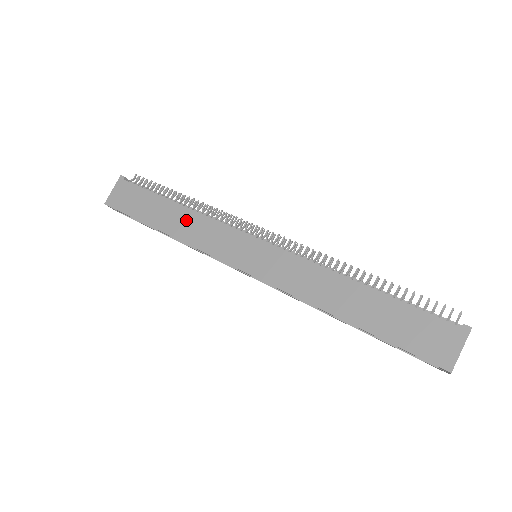
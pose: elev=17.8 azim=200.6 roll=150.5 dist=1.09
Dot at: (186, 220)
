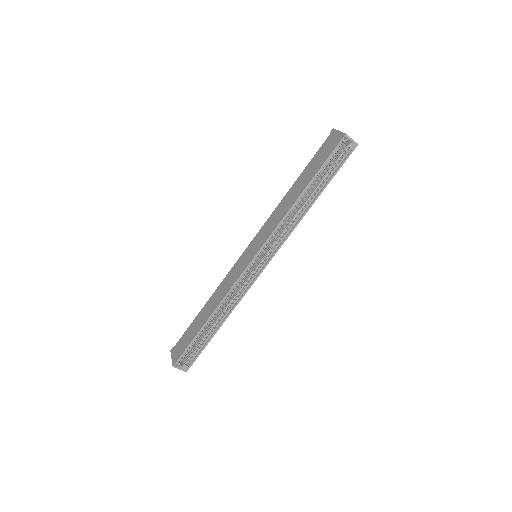
Dot at: (214, 299)
